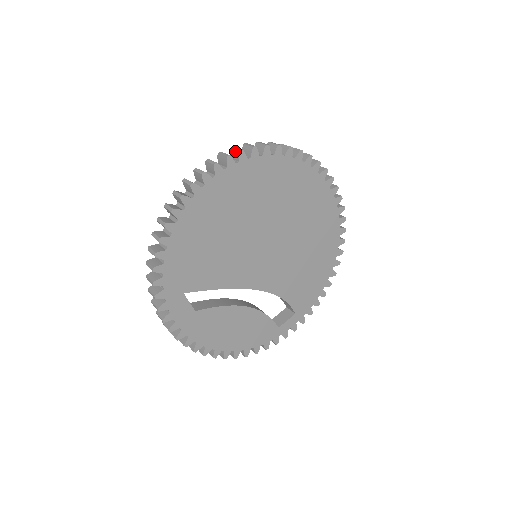
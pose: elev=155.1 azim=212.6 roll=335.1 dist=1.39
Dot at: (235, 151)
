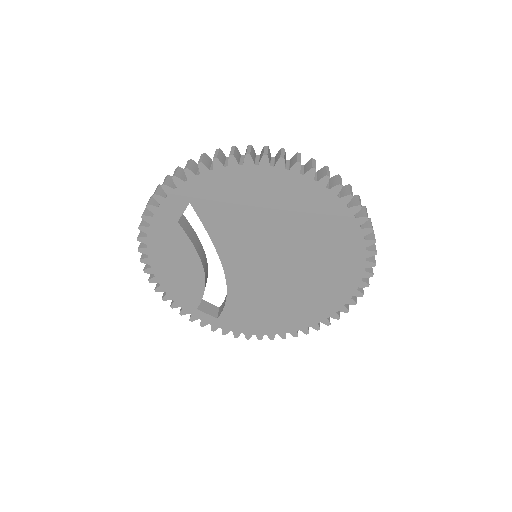
Dot at: (348, 190)
